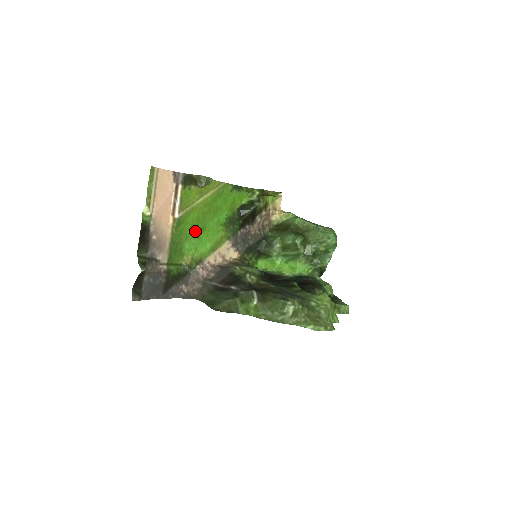
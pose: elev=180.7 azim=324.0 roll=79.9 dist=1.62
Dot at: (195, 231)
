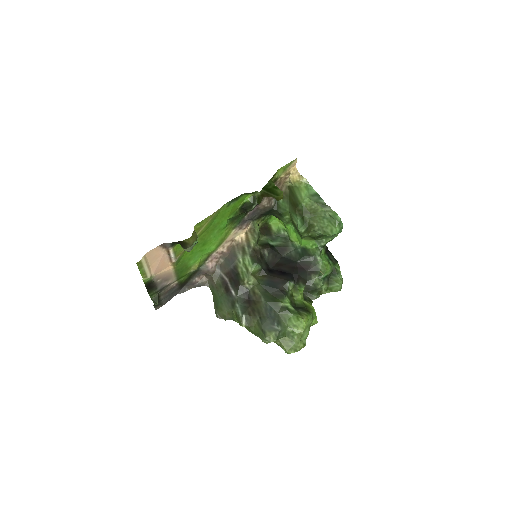
Dot at: (197, 251)
